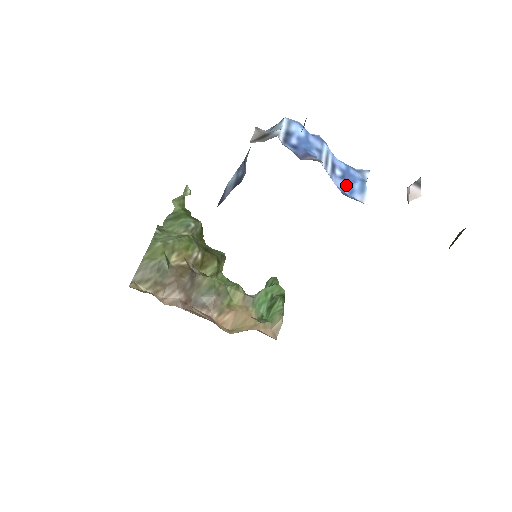
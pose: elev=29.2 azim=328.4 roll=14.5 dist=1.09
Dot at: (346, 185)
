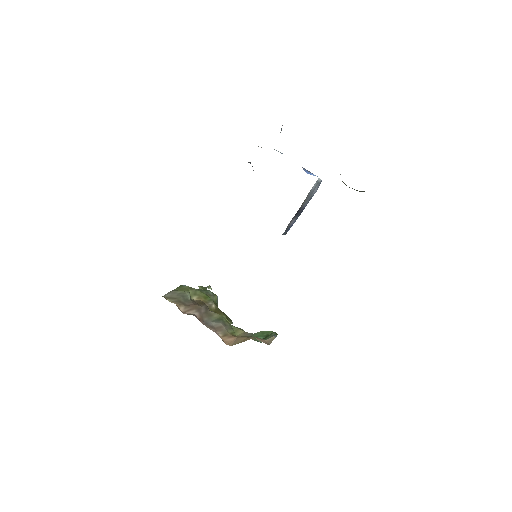
Dot at: (307, 172)
